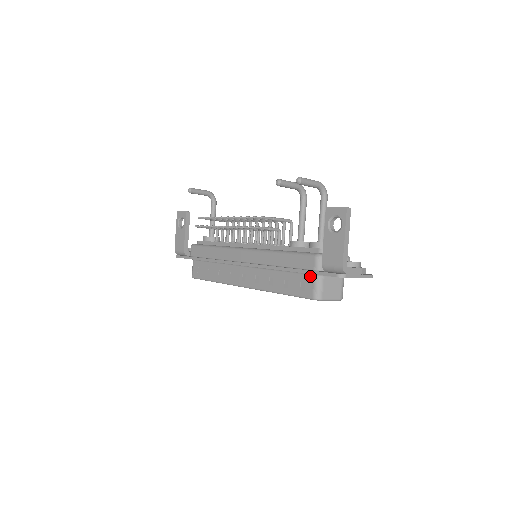
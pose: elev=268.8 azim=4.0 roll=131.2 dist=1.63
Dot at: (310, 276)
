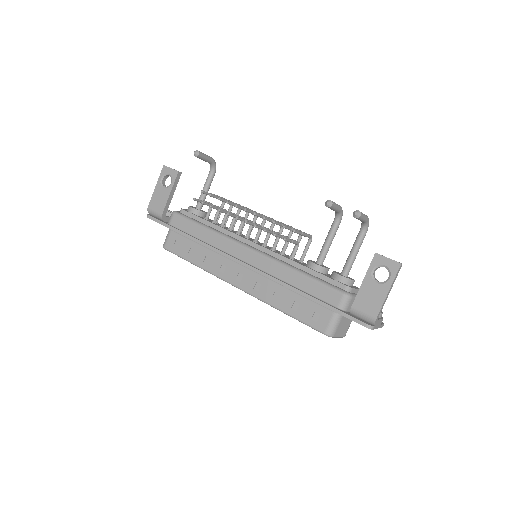
Dot at: (329, 310)
